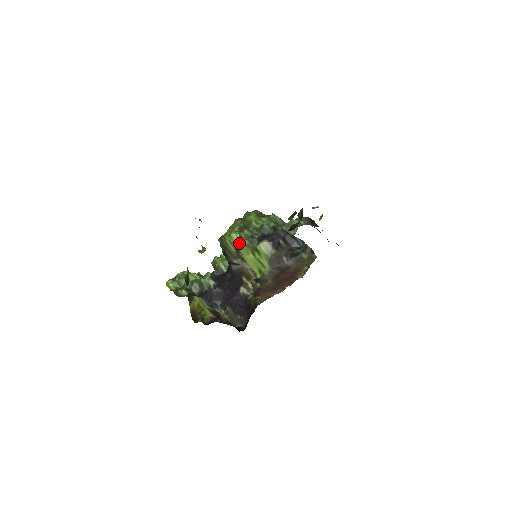
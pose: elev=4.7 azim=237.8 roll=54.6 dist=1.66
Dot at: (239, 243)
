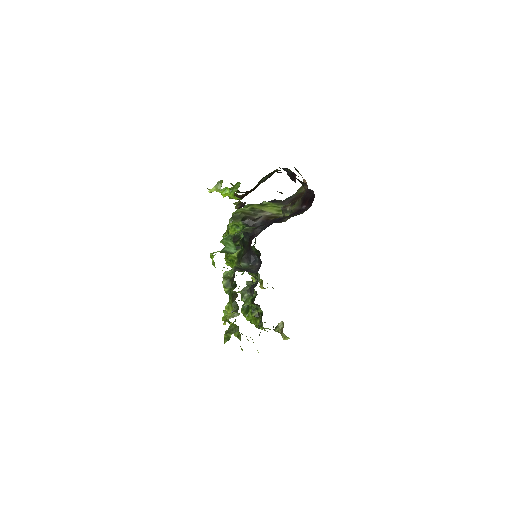
Dot at: (249, 207)
